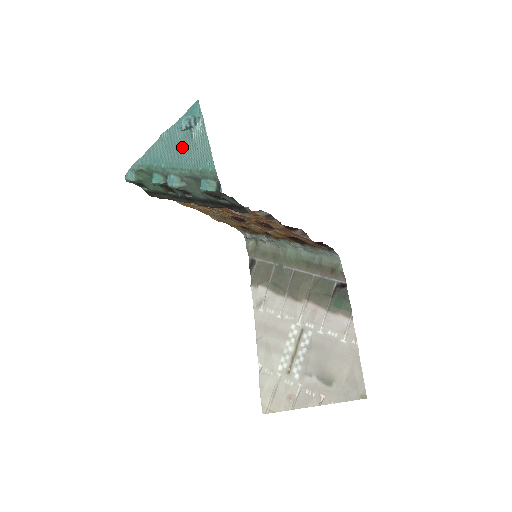
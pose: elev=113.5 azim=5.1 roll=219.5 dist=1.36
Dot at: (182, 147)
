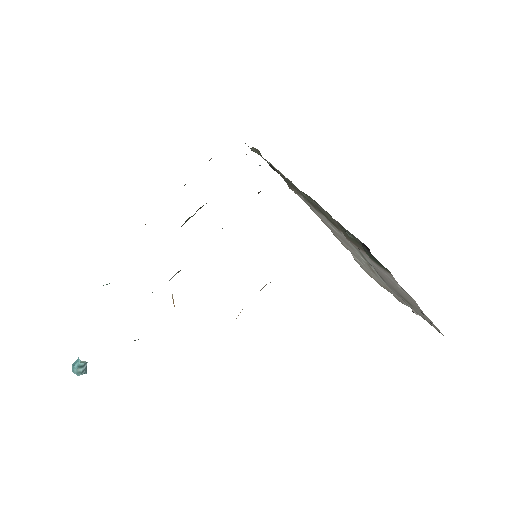
Dot at: occluded
